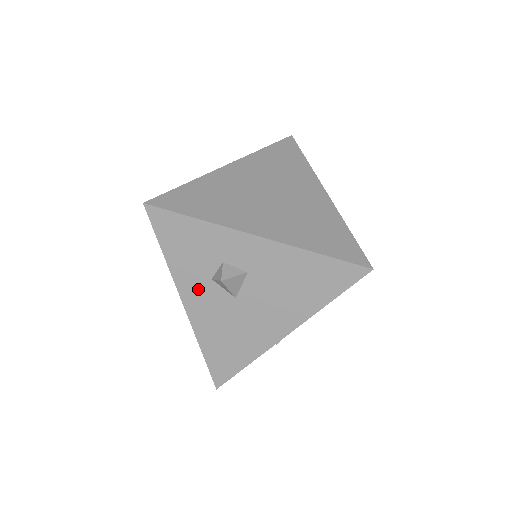
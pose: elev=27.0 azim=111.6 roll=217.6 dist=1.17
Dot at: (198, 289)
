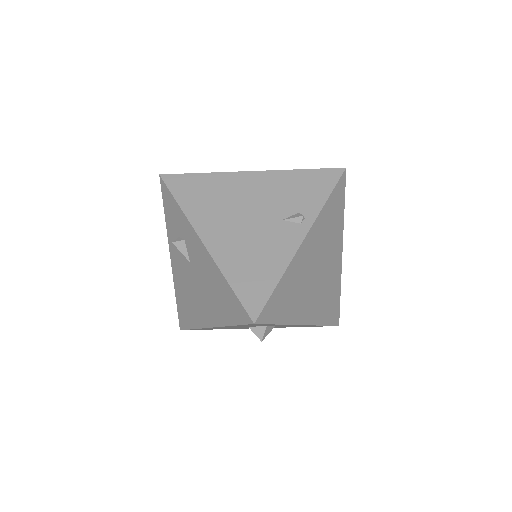
Dot at: occluded
